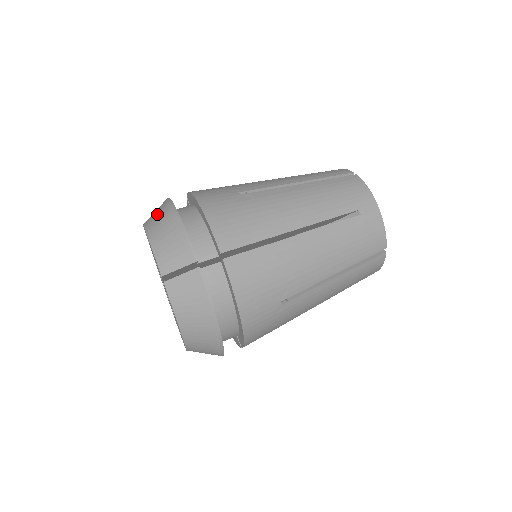
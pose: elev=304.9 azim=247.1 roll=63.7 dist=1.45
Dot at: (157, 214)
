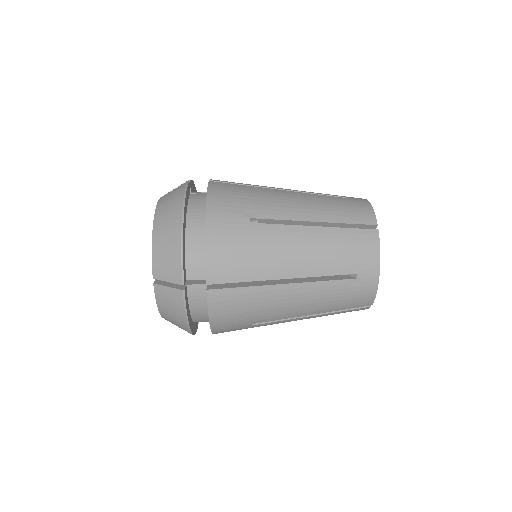
Dot at: occluded
